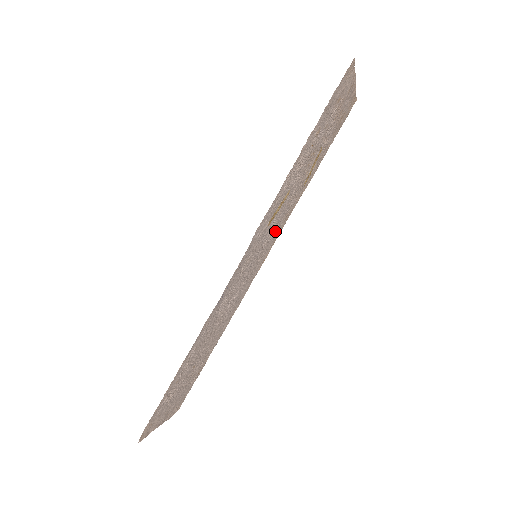
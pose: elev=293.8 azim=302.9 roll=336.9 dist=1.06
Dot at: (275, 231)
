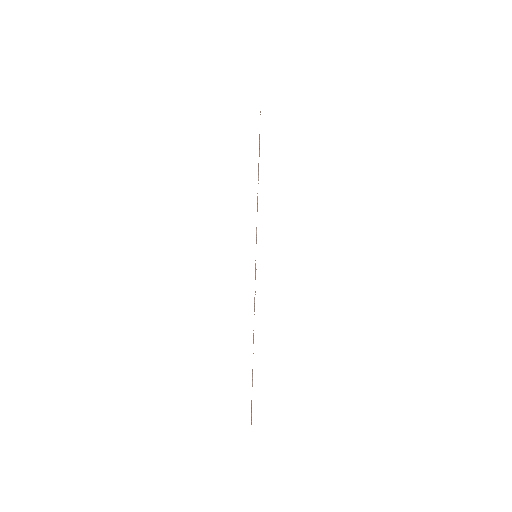
Dot at: occluded
